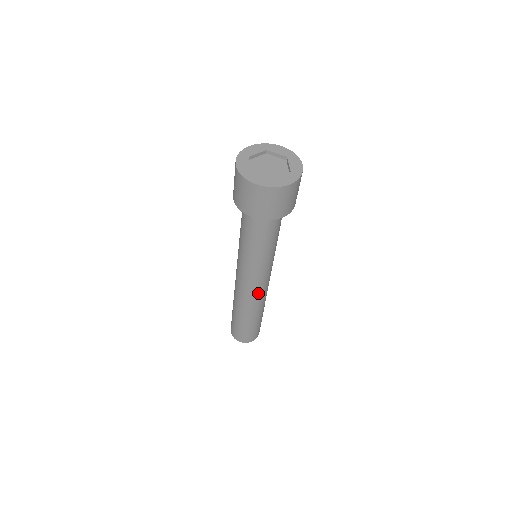
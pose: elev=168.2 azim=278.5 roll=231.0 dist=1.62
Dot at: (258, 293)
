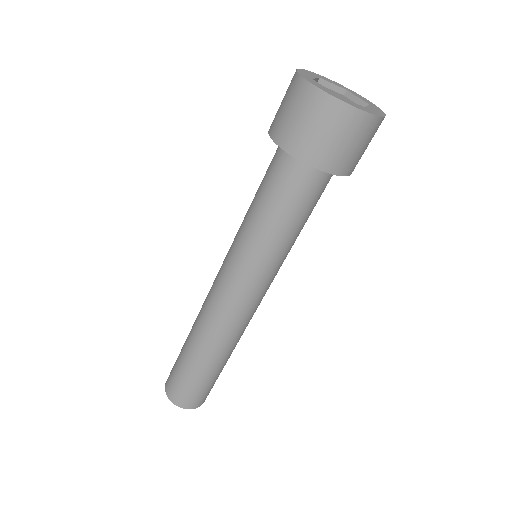
Dot at: (251, 315)
